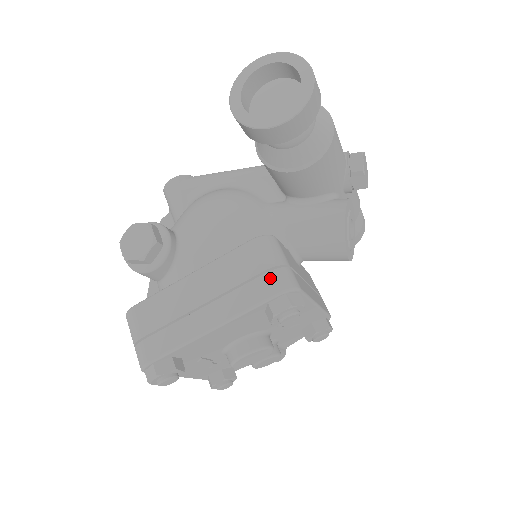
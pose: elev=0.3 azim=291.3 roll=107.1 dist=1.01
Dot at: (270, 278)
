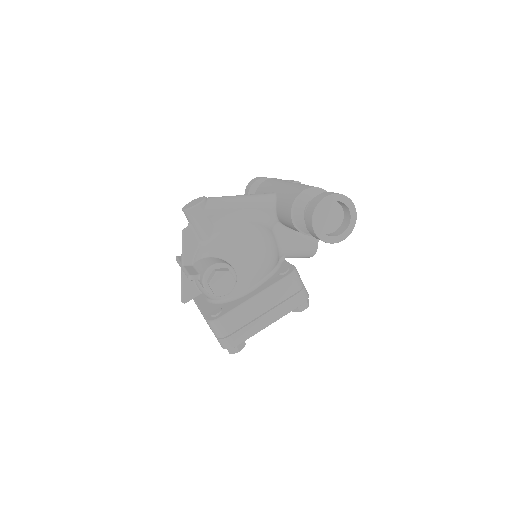
Dot at: (301, 295)
